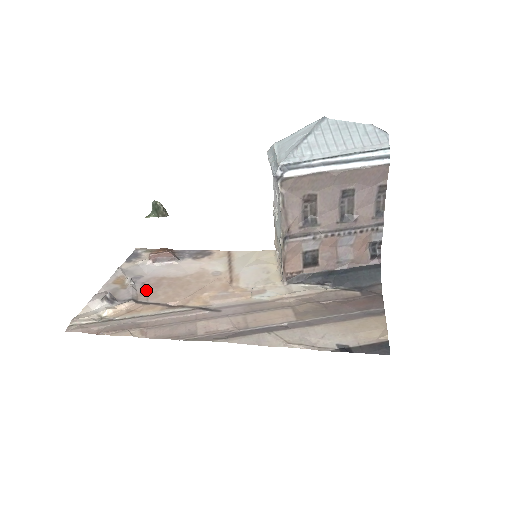
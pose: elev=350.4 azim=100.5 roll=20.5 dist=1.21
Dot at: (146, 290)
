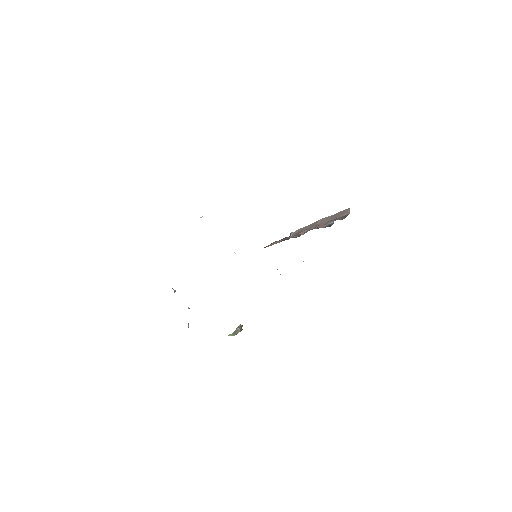
Dot at: occluded
